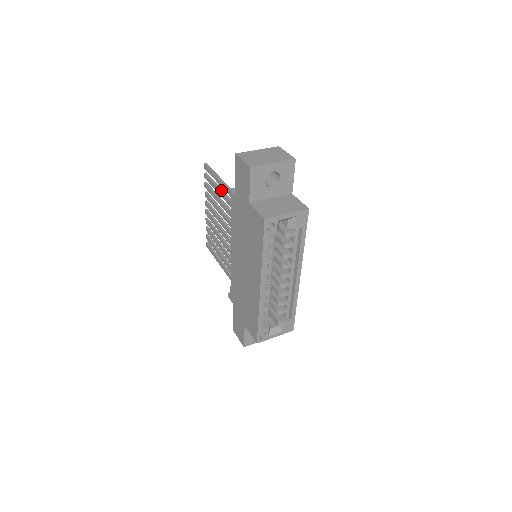
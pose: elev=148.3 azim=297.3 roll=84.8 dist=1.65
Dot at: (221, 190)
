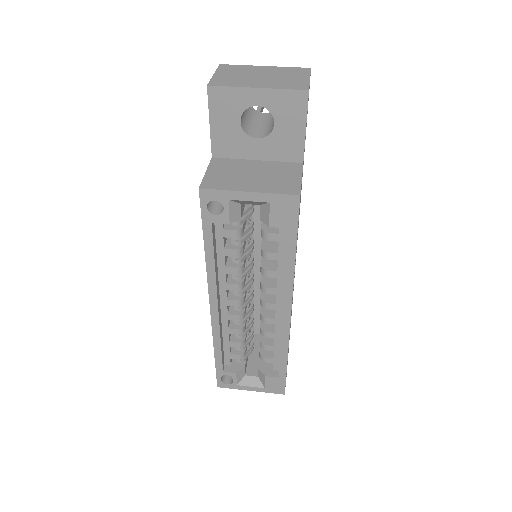
Dot at: occluded
